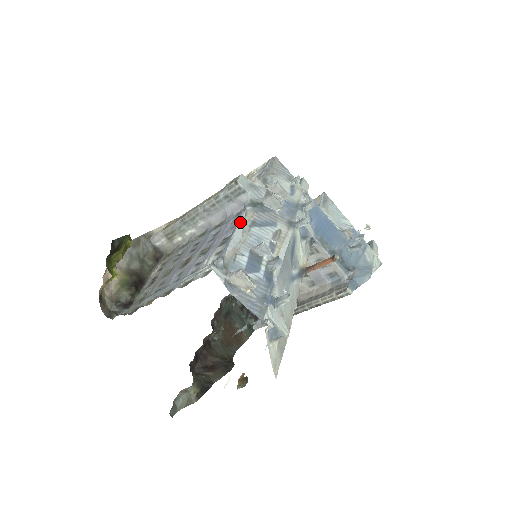
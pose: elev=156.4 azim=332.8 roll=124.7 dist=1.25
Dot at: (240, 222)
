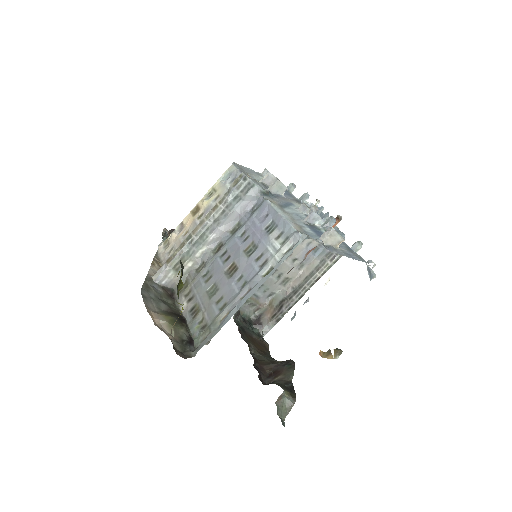
Dot at: (274, 207)
